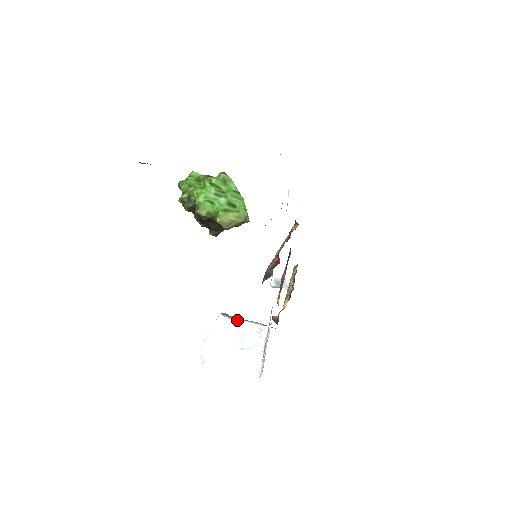
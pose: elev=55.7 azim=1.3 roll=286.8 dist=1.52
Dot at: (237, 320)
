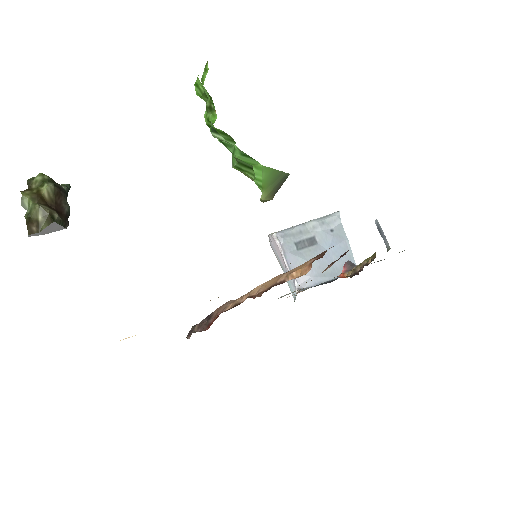
Dot at: (282, 254)
